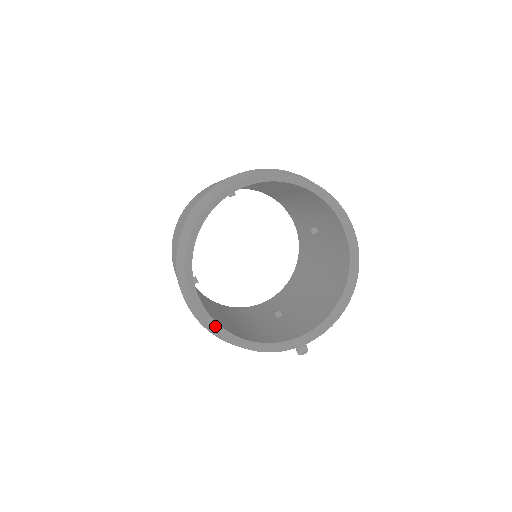
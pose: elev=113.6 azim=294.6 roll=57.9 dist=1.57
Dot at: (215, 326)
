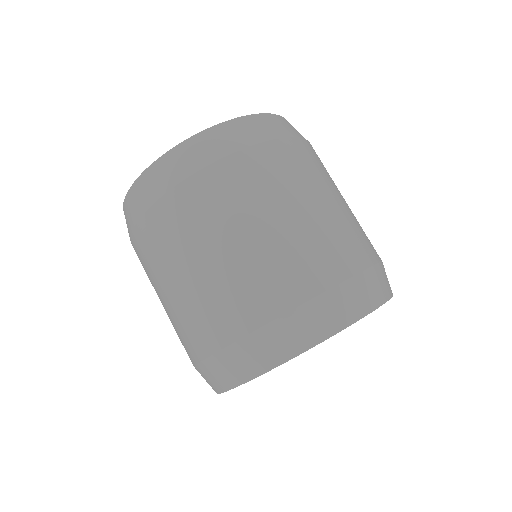
Dot at: occluded
